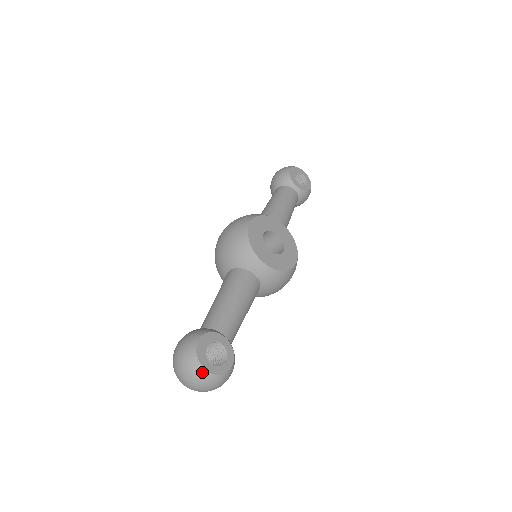
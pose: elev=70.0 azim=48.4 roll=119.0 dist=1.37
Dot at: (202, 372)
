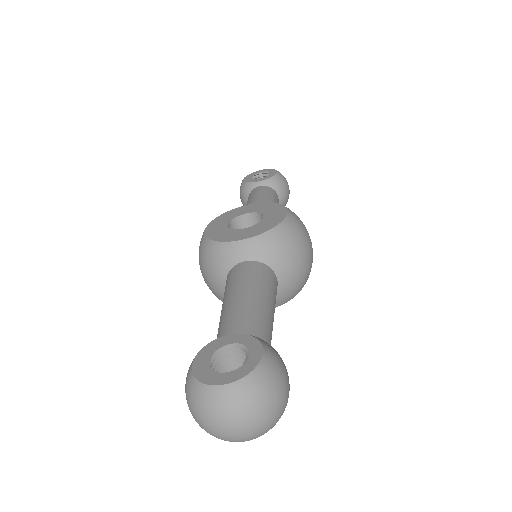
Dot at: (218, 393)
